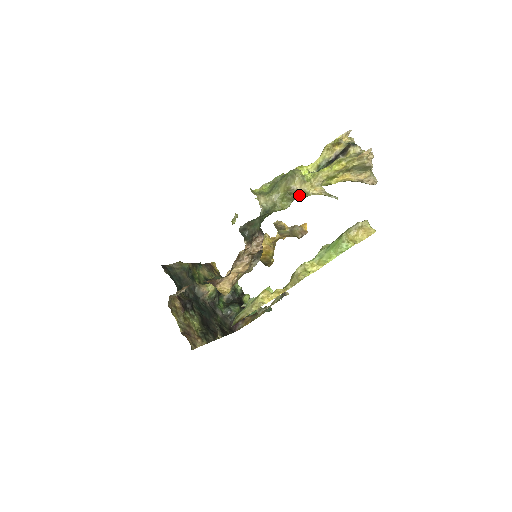
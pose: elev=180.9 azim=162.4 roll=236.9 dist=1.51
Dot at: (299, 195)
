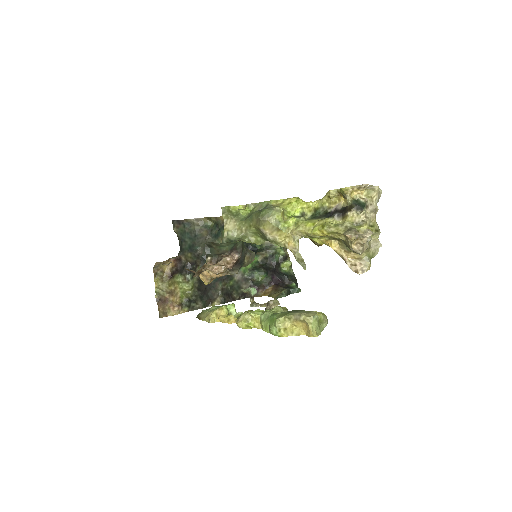
Dot at: (269, 240)
